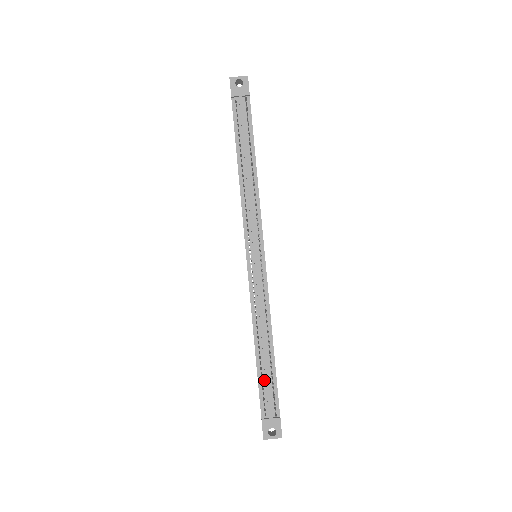
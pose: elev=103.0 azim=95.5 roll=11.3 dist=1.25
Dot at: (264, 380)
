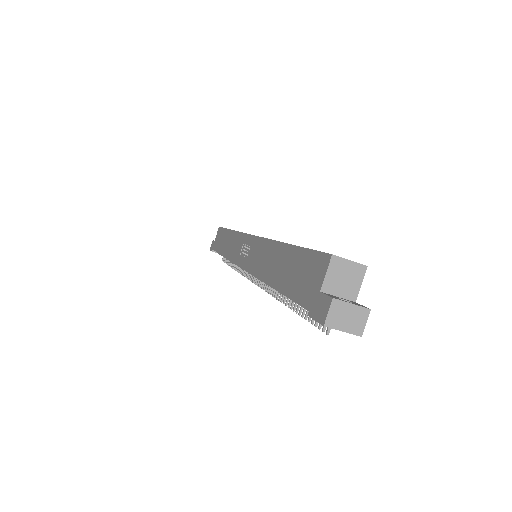
Dot at: occluded
